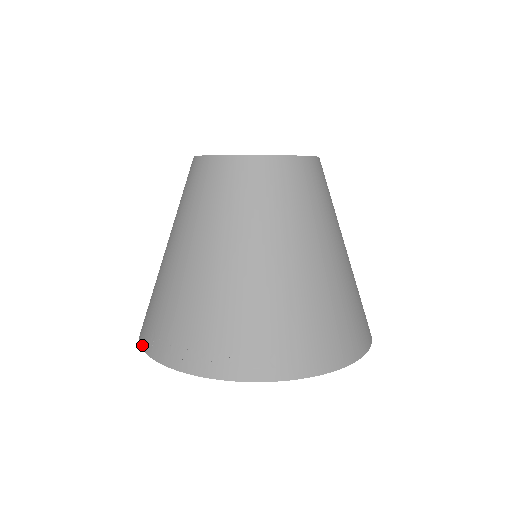
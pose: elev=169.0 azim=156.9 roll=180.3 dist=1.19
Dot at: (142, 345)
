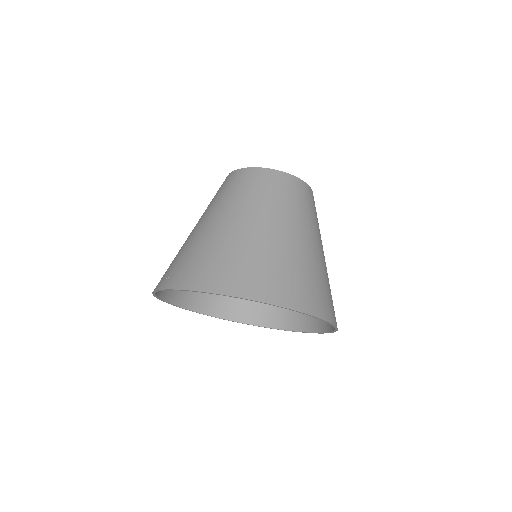
Dot at: (162, 299)
